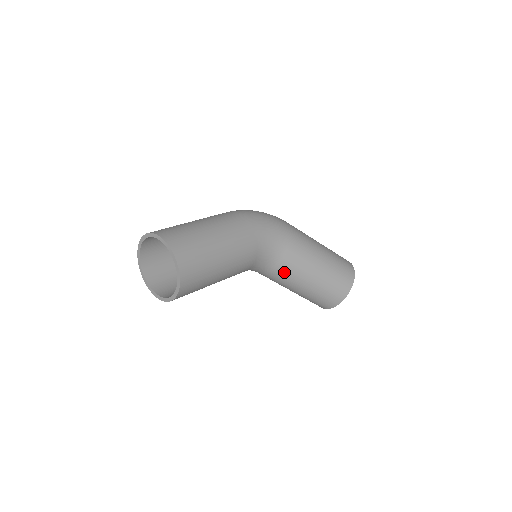
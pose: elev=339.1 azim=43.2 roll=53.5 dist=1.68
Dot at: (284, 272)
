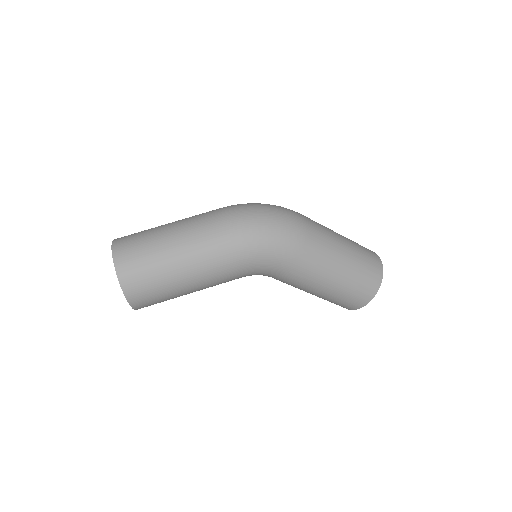
Dot at: occluded
